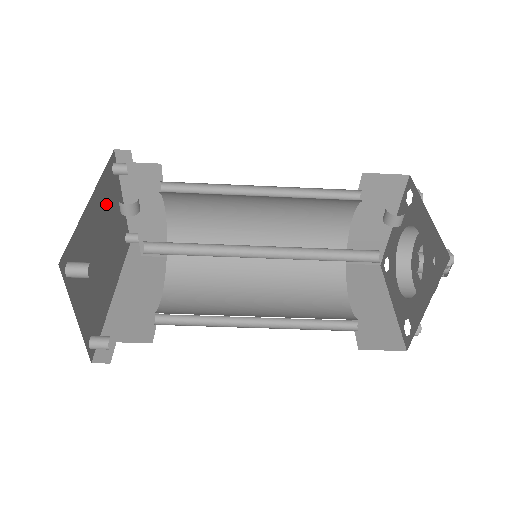
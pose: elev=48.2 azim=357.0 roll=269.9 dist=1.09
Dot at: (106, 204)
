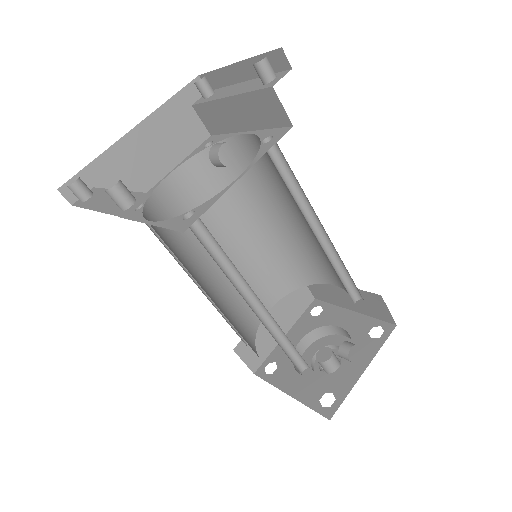
Dot at: occluded
